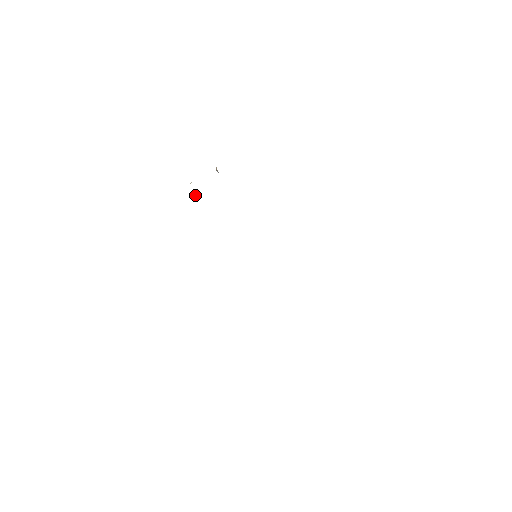
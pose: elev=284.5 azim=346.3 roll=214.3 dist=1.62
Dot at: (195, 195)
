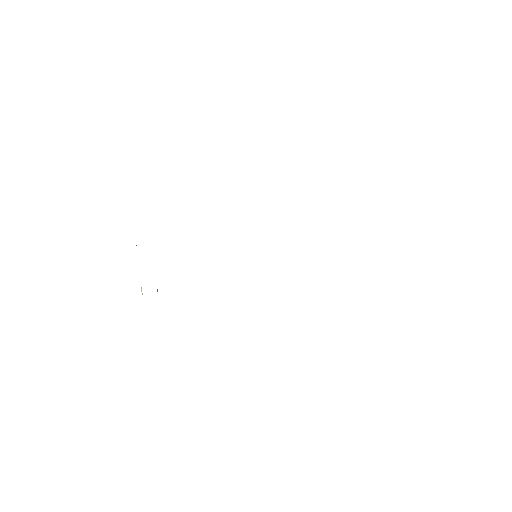
Dot at: occluded
